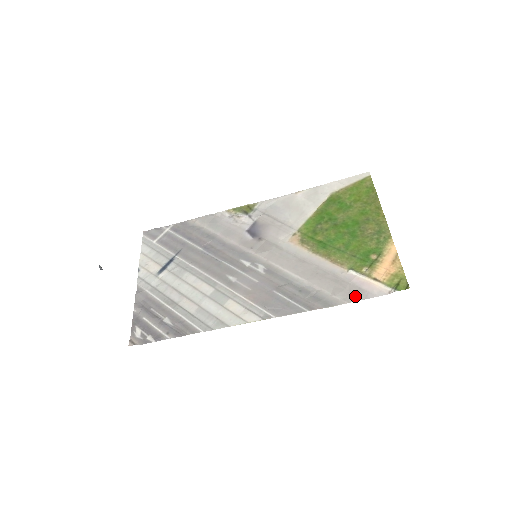
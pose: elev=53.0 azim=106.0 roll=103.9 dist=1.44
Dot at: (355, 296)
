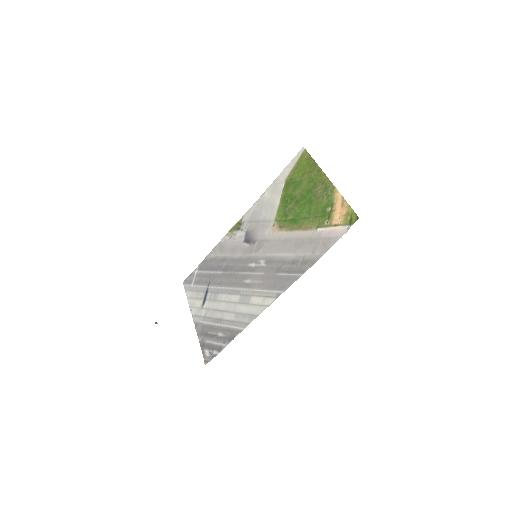
Dot at: (327, 246)
